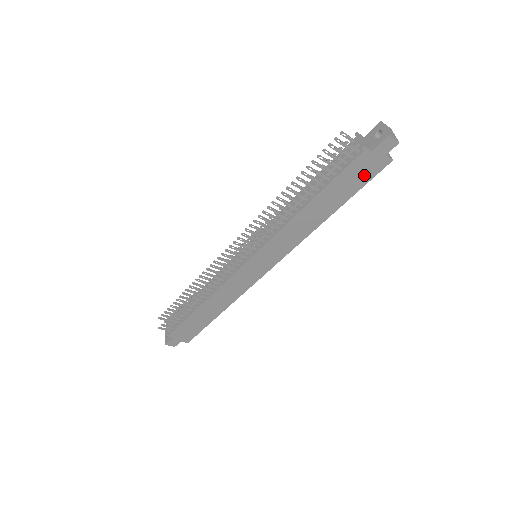
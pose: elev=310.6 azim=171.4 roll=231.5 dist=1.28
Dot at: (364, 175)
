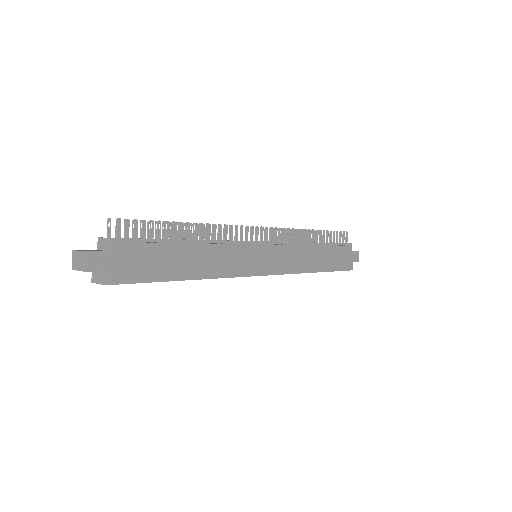
Dot at: (342, 263)
